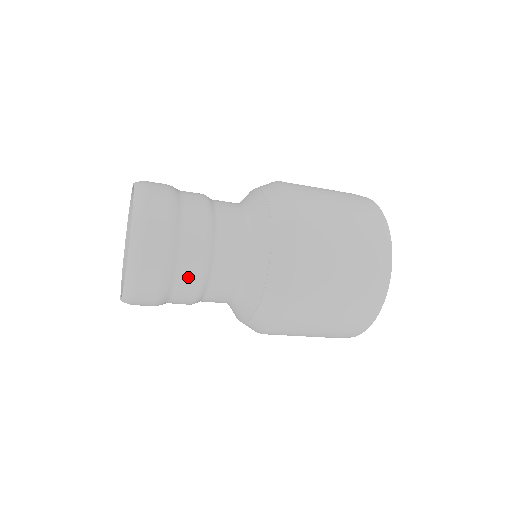
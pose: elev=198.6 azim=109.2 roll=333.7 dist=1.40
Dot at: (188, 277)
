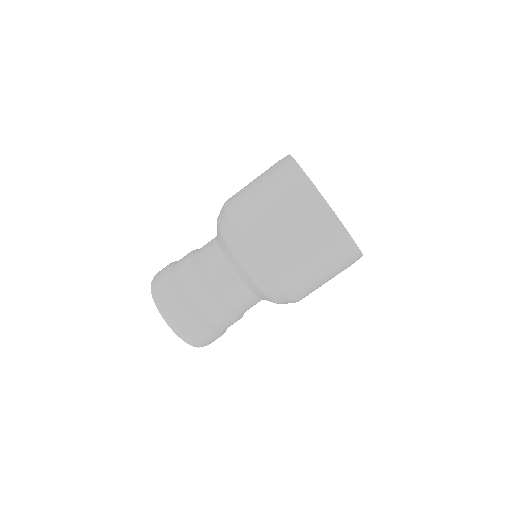
Dot at: (191, 284)
